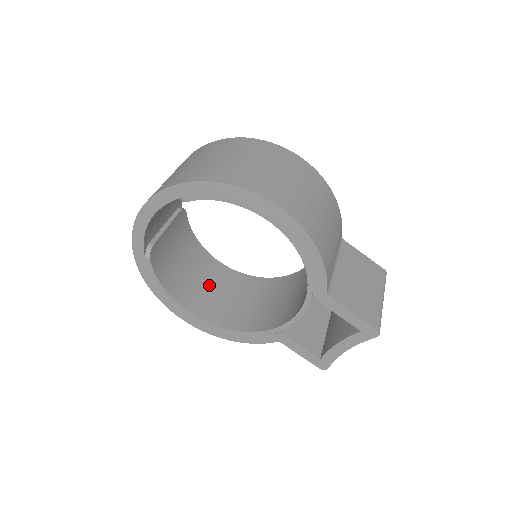
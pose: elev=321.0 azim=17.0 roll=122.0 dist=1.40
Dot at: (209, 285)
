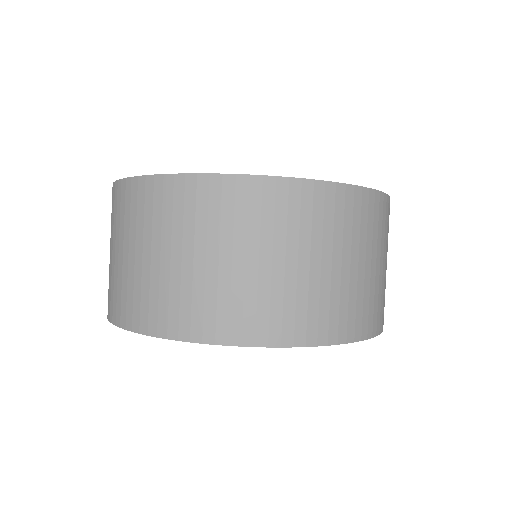
Dot at: occluded
